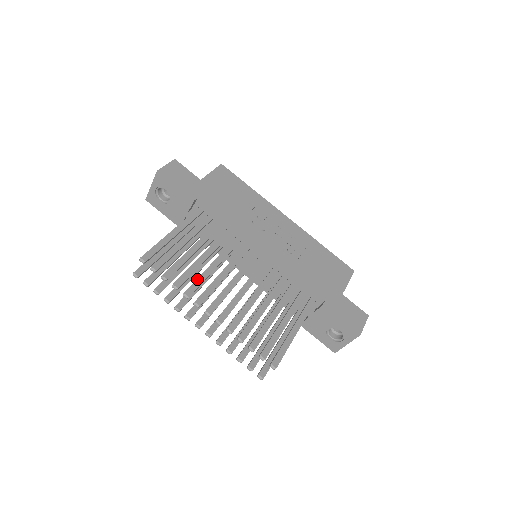
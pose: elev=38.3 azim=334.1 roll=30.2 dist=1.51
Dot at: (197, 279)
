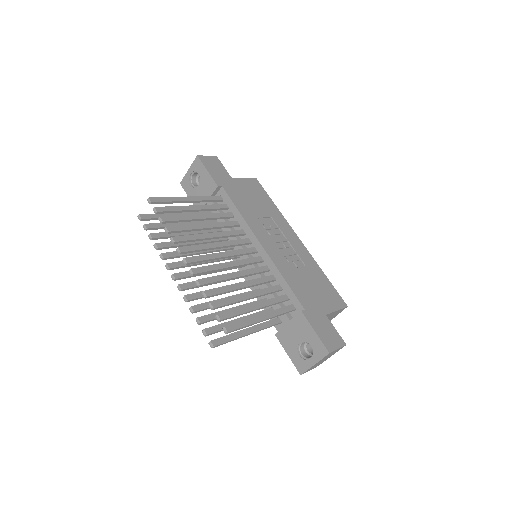
Dot at: (190, 235)
